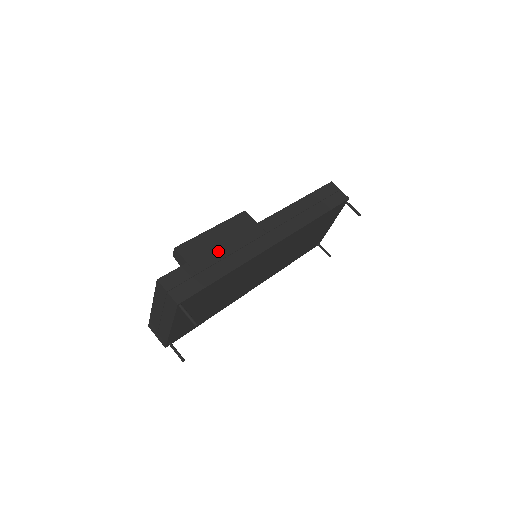
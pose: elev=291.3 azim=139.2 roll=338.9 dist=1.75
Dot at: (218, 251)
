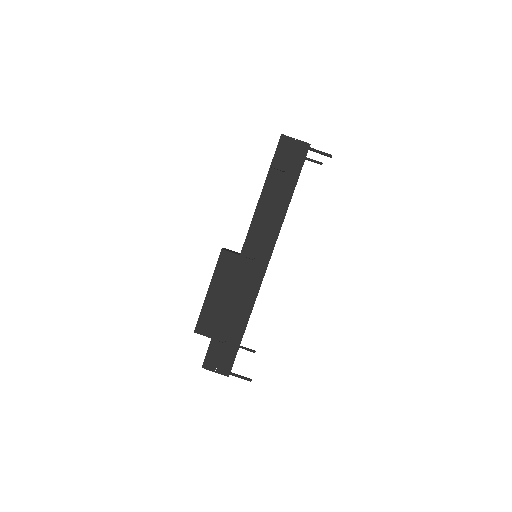
Dot at: (226, 311)
